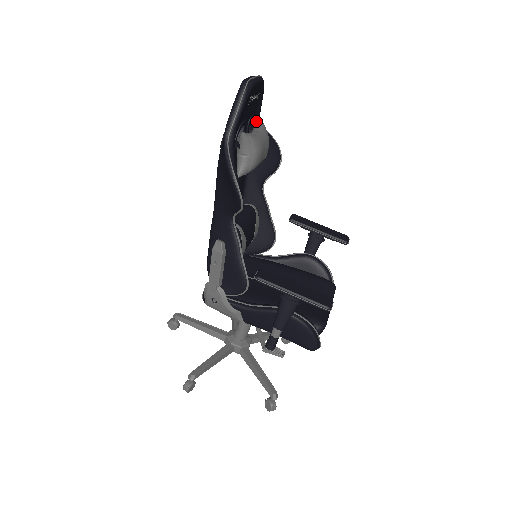
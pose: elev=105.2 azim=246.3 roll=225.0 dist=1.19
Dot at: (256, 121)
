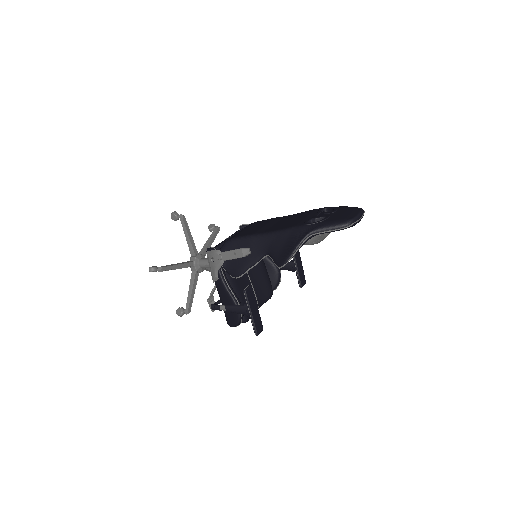
Dot at: occluded
